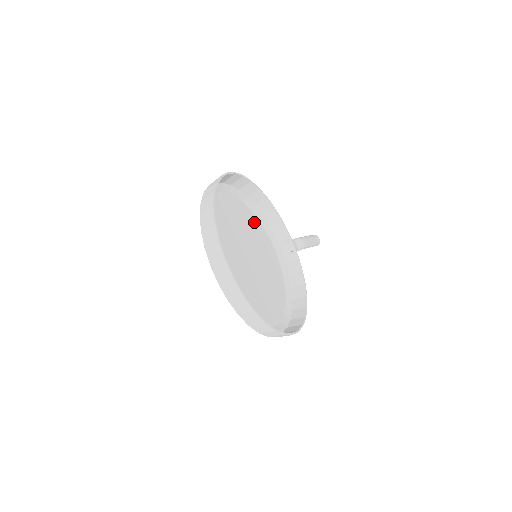
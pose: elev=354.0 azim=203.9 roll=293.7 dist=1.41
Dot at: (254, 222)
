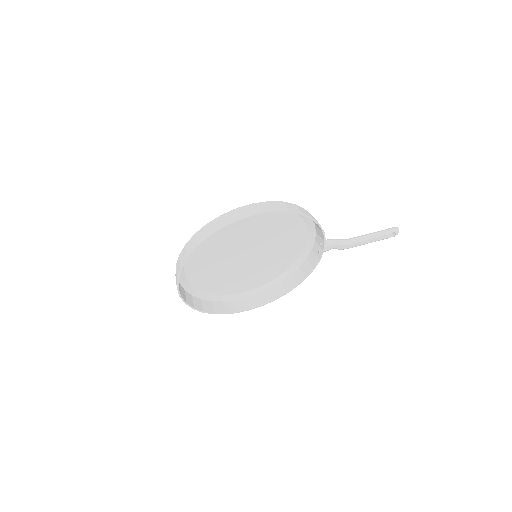
Dot at: (290, 222)
